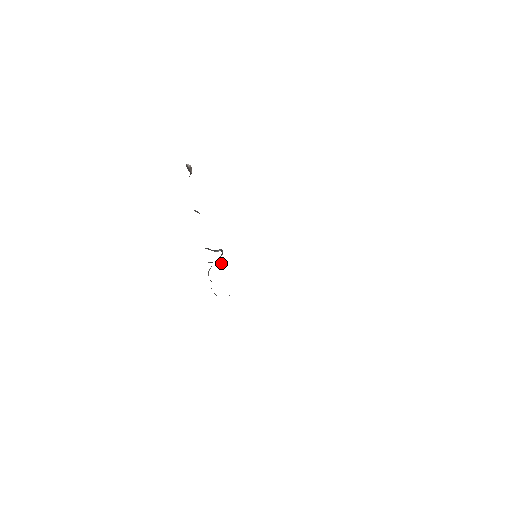
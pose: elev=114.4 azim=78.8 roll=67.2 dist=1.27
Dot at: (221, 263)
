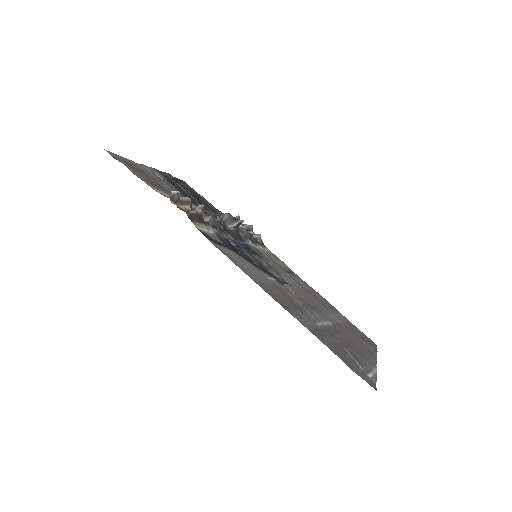
Dot at: (243, 225)
